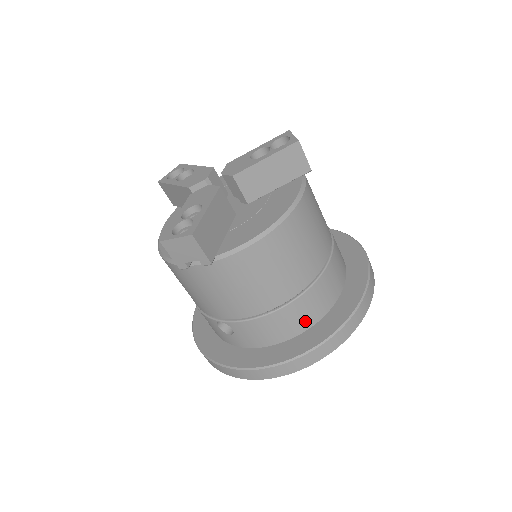
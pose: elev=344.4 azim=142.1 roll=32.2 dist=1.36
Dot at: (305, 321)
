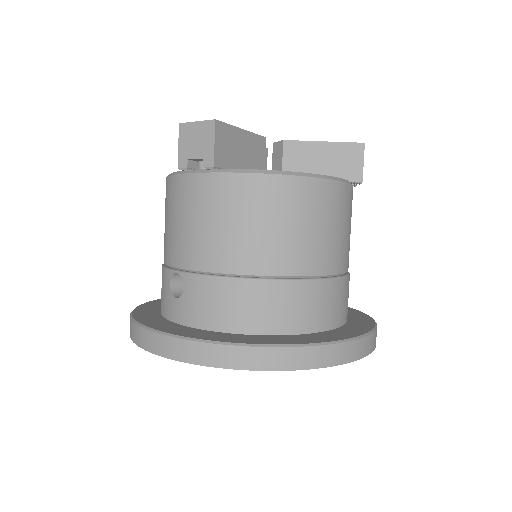
Dot at: (271, 320)
